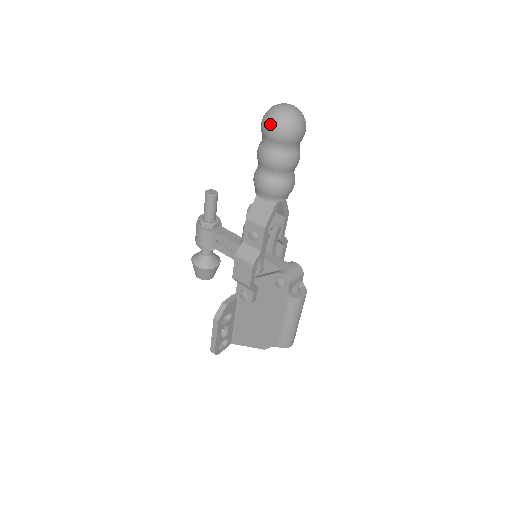
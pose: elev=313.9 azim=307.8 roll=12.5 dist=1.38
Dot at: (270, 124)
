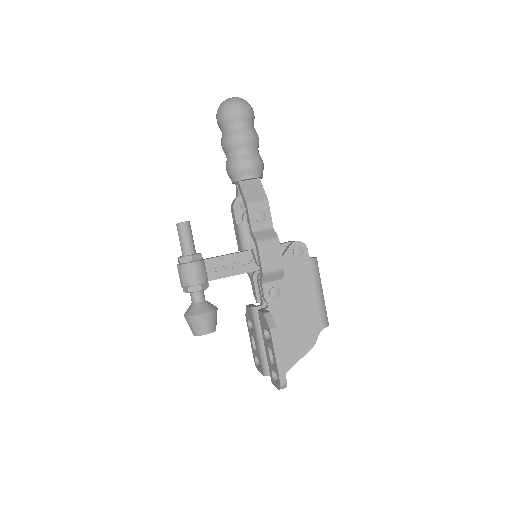
Dot at: (237, 106)
